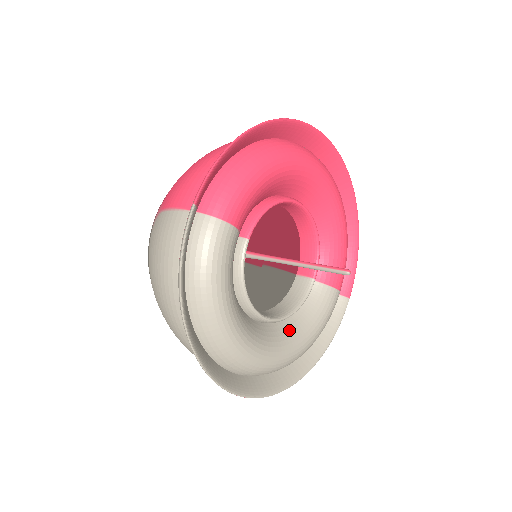
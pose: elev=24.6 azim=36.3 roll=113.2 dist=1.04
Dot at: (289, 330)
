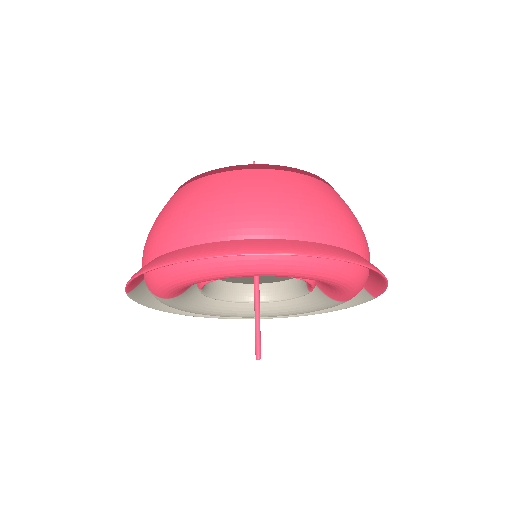
Dot at: (281, 304)
